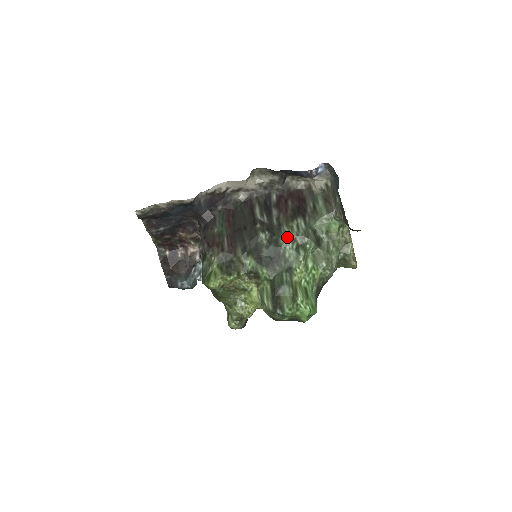
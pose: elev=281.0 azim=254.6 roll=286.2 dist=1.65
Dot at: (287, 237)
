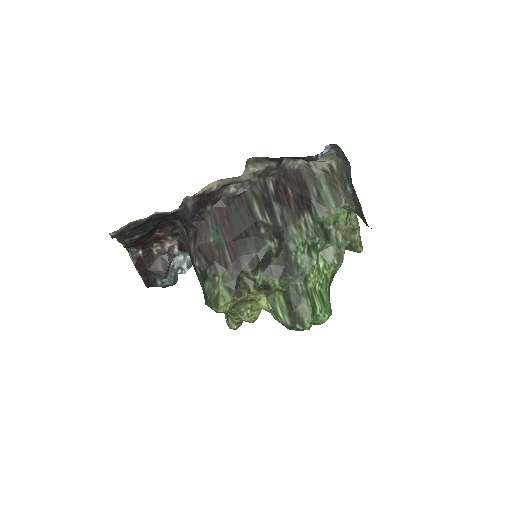
Dot at: (297, 241)
